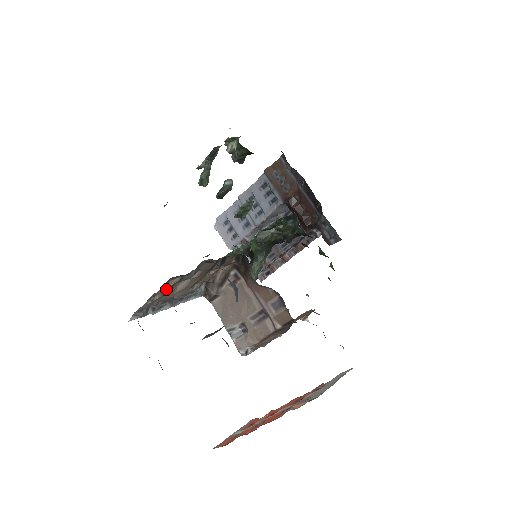
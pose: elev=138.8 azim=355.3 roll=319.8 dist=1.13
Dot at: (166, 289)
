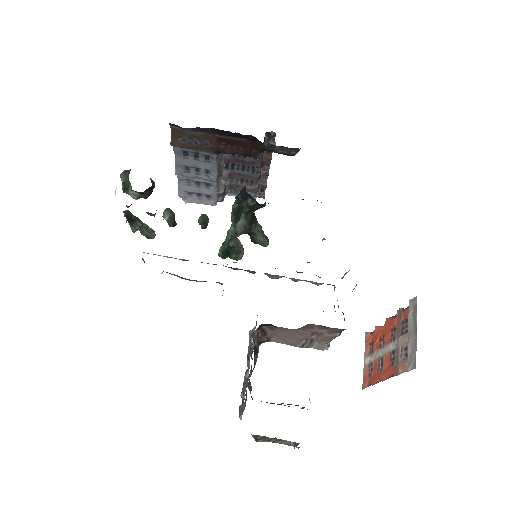
Dot at: (244, 405)
